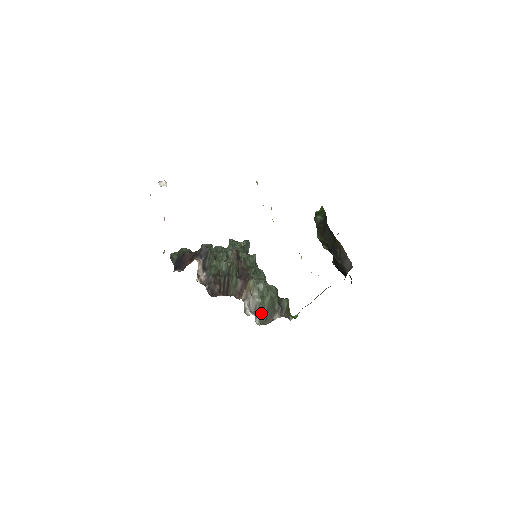
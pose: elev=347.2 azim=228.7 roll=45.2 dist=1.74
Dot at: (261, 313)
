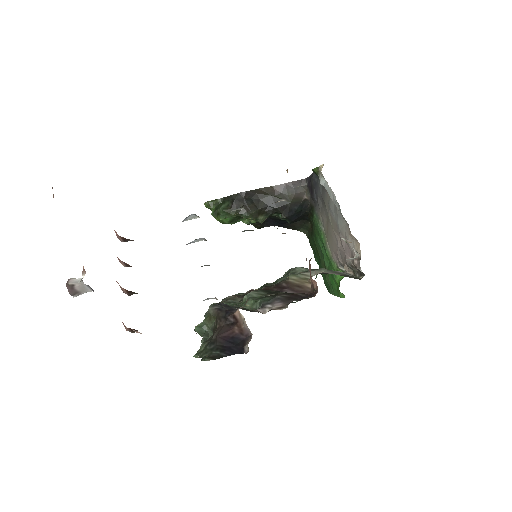
Dot at: occluded
